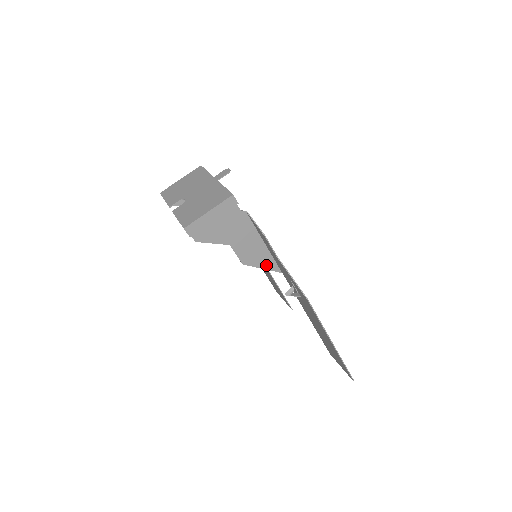
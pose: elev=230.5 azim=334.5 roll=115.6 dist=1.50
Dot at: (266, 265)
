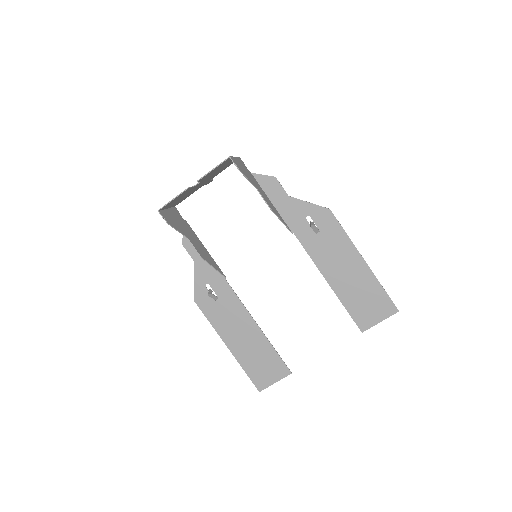
Dot at: (281, 220)
